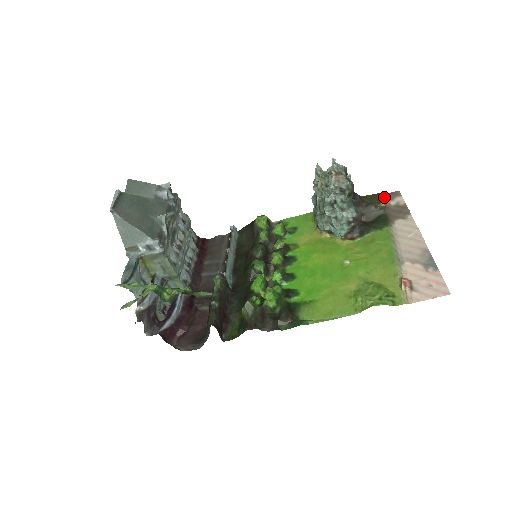
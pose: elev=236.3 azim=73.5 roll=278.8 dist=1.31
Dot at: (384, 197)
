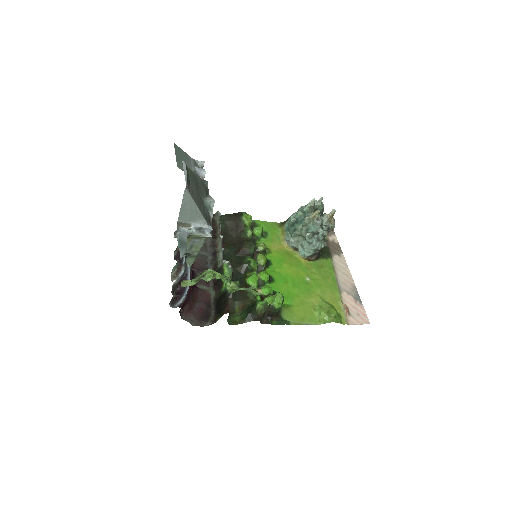
Dot at: occluded
